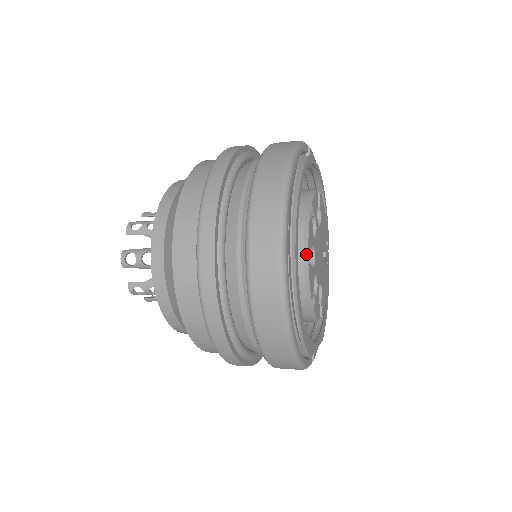
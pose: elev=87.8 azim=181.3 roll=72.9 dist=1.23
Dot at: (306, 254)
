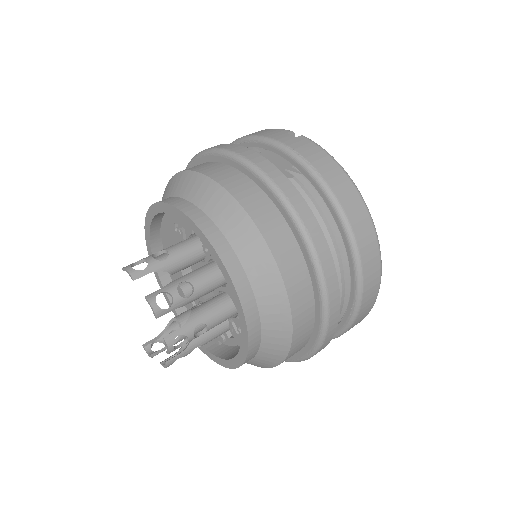
Dot at: occluded
